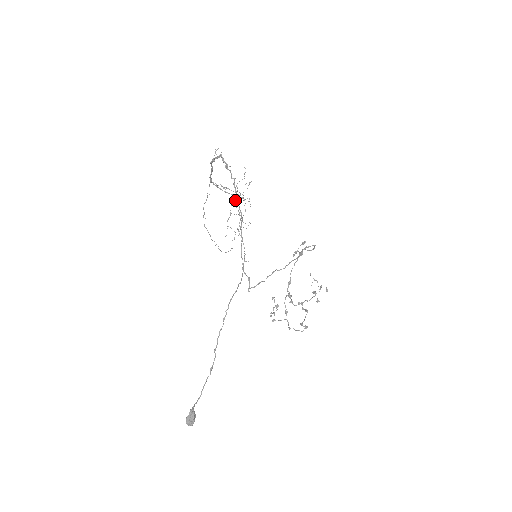
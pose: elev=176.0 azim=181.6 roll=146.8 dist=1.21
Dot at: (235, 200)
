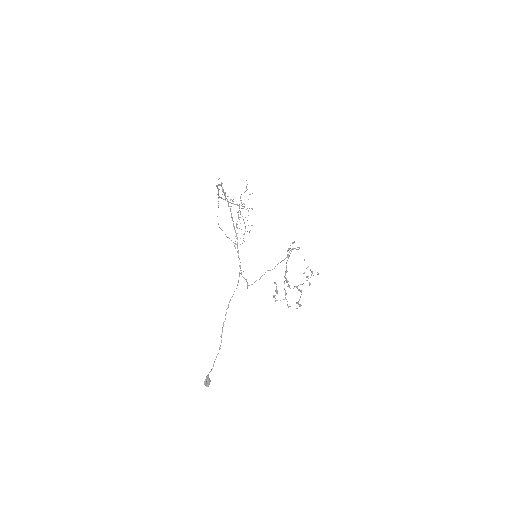
Dot at: occluded
